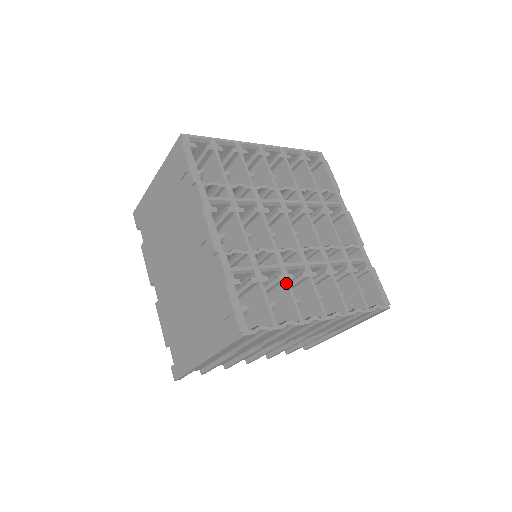
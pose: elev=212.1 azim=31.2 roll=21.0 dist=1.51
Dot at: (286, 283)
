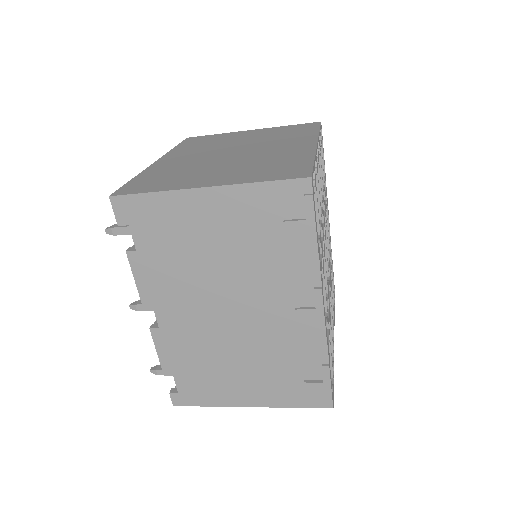
Dot at: occluded
